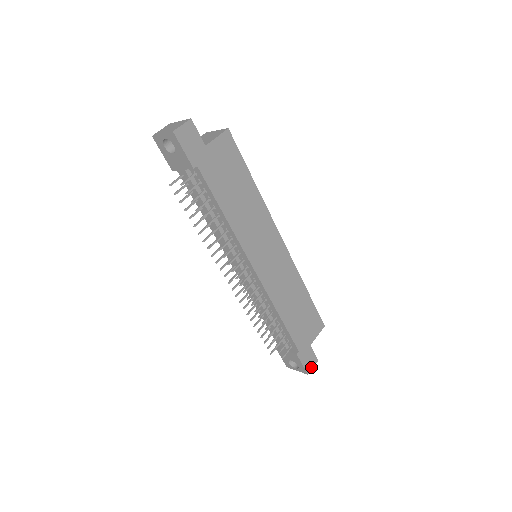
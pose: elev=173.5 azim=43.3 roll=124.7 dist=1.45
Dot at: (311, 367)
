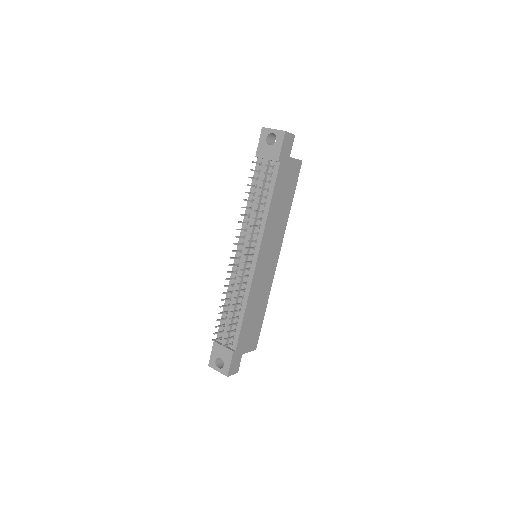
Dot at: (232, 373)
